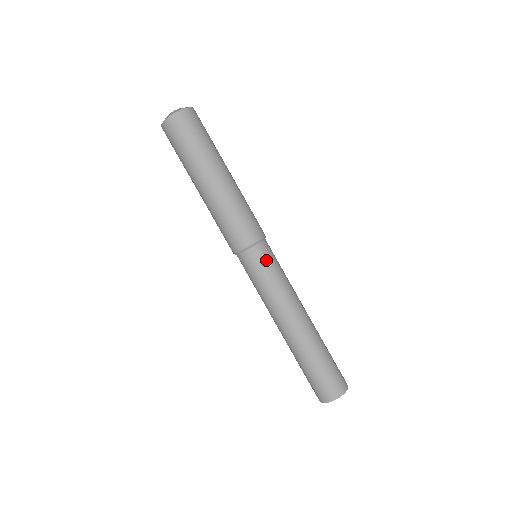
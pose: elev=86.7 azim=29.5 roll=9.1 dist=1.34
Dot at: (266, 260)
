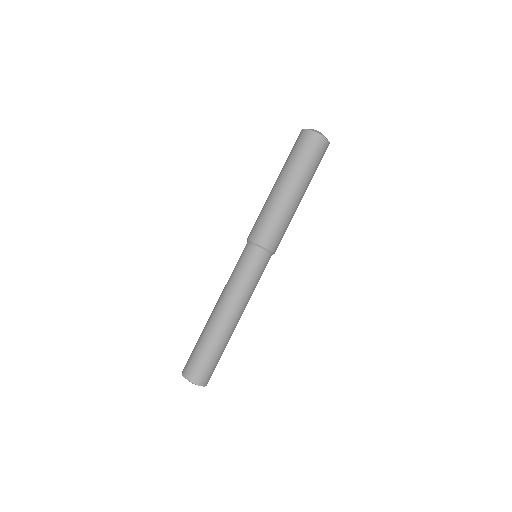
Dot at: (256, 263)
